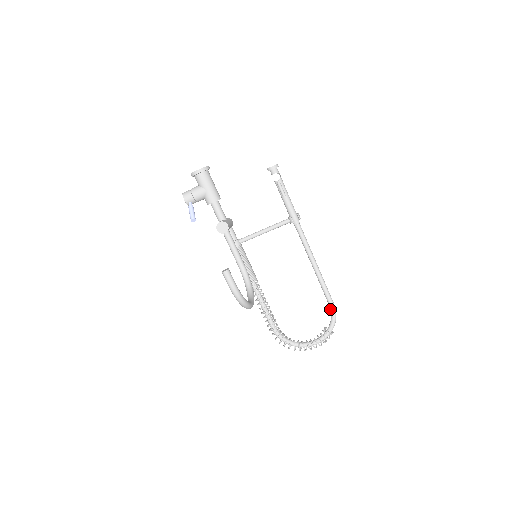
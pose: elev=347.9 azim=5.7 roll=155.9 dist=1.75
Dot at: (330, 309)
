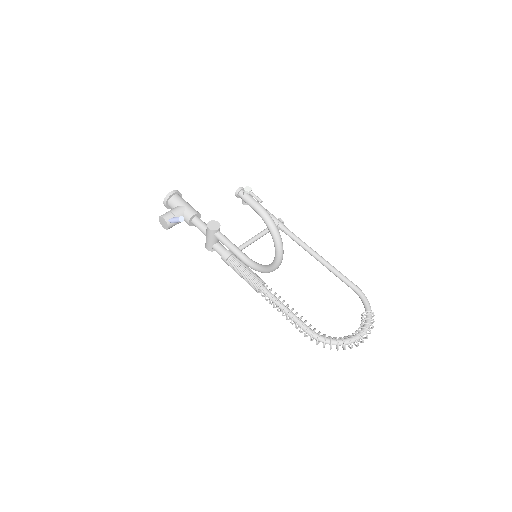
Dot at: (356, 292)
